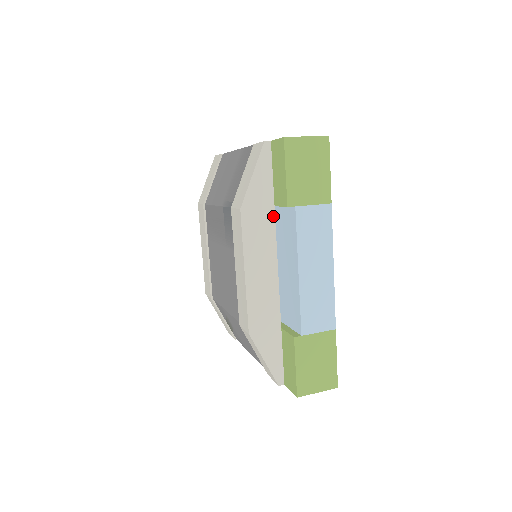
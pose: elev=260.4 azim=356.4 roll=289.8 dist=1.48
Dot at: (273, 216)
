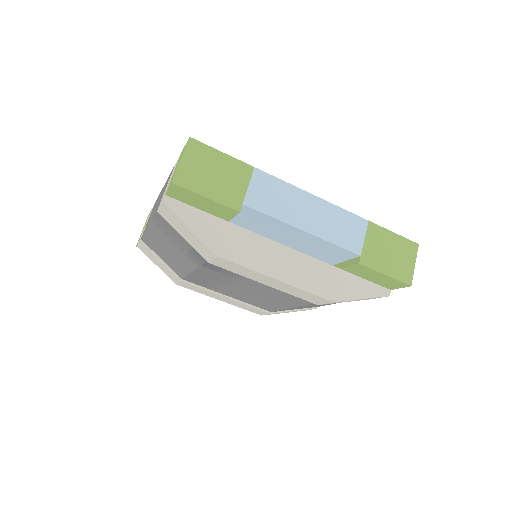
Dot at: (237, 228)
